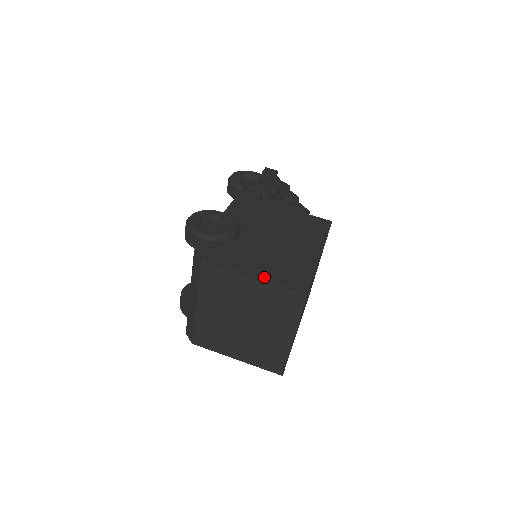
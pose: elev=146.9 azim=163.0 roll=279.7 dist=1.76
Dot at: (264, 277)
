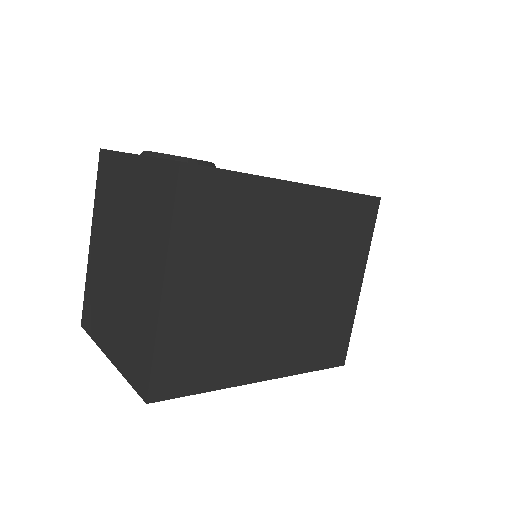
Dot at: occluded
